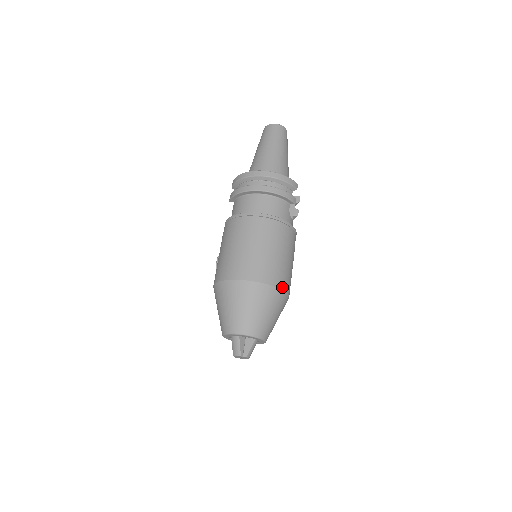
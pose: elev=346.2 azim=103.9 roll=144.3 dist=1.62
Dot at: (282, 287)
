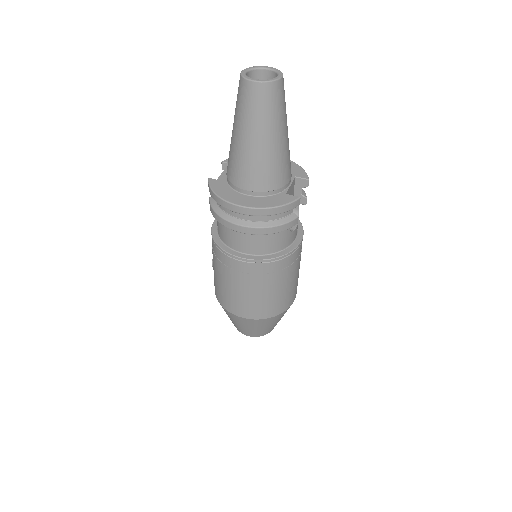
Dot at: (285, 309)
